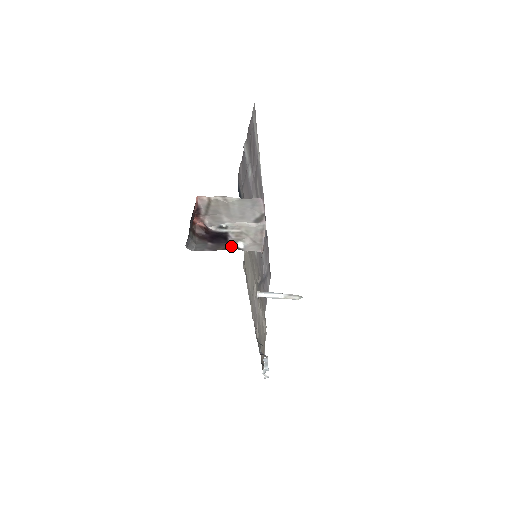
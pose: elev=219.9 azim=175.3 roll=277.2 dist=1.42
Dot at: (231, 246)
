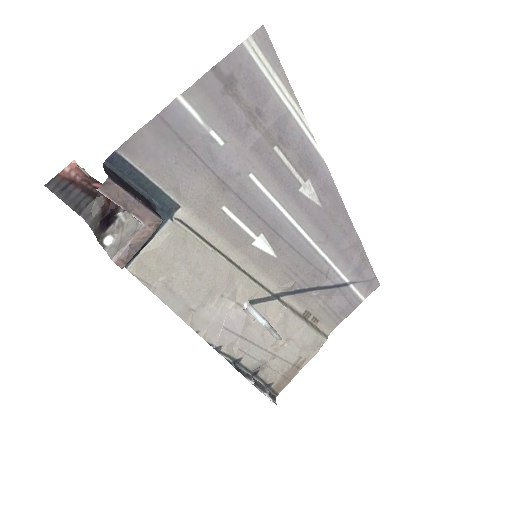
Dot at: (100, 237)
